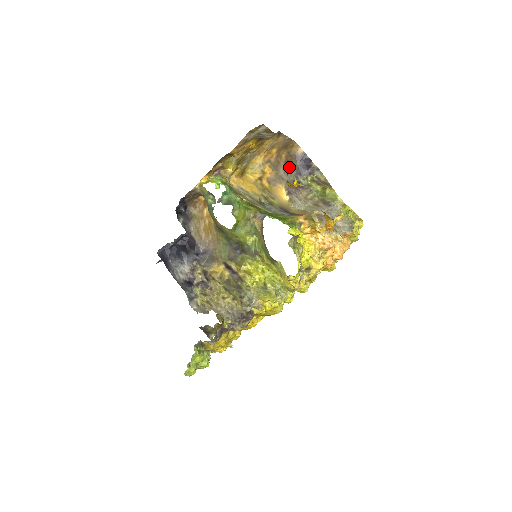
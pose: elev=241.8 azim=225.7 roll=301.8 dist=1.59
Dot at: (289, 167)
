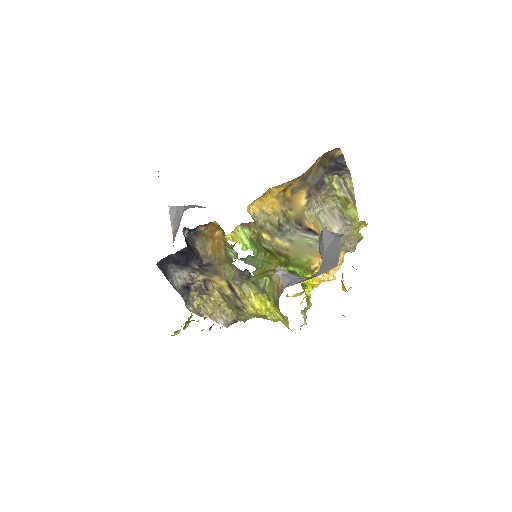
Dot at: (319, 169)
